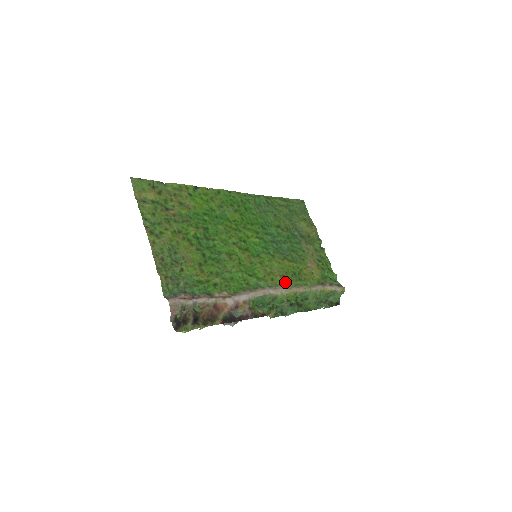
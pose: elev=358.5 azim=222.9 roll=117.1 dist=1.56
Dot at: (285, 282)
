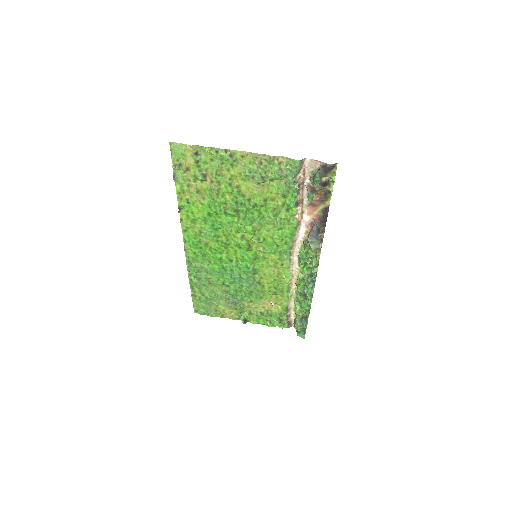
Dot at: (284, 278)
